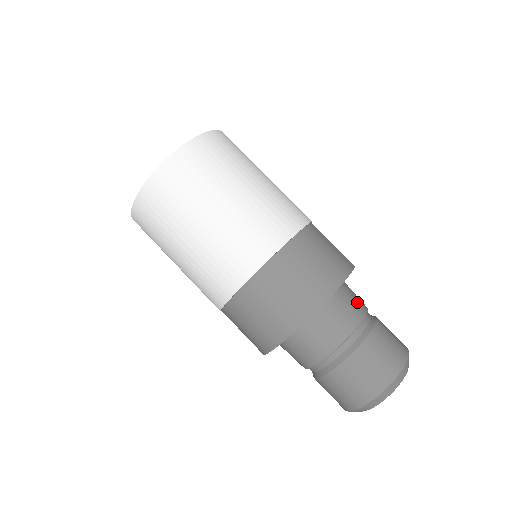
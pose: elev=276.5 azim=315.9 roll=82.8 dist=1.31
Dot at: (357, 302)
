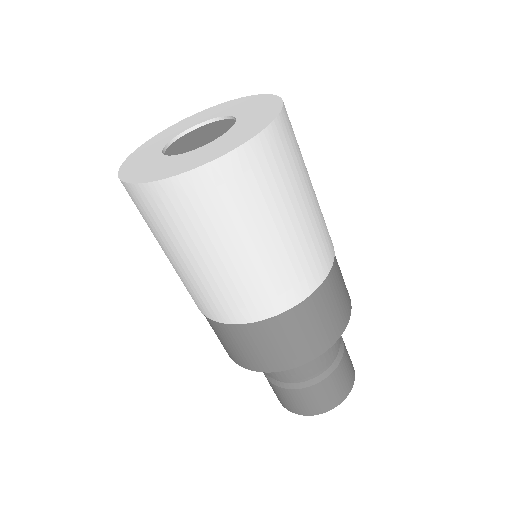
Dot at: occluded
